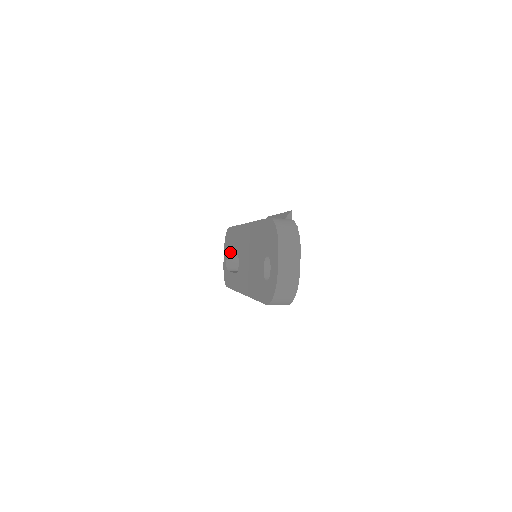
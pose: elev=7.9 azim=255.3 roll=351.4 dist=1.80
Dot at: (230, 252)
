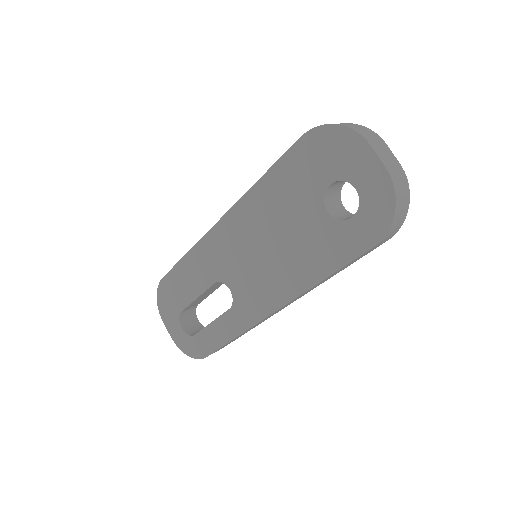
Dot at: (188, 303)
